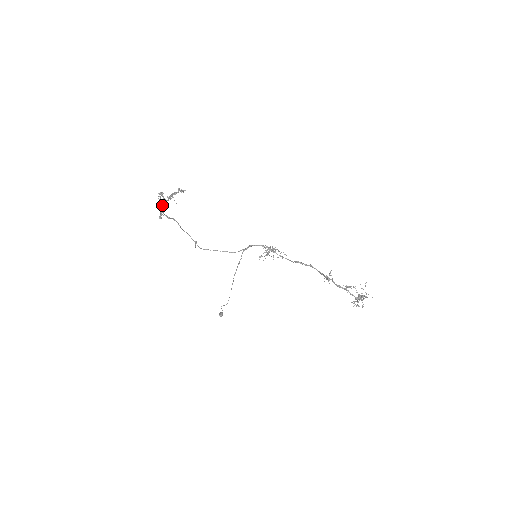
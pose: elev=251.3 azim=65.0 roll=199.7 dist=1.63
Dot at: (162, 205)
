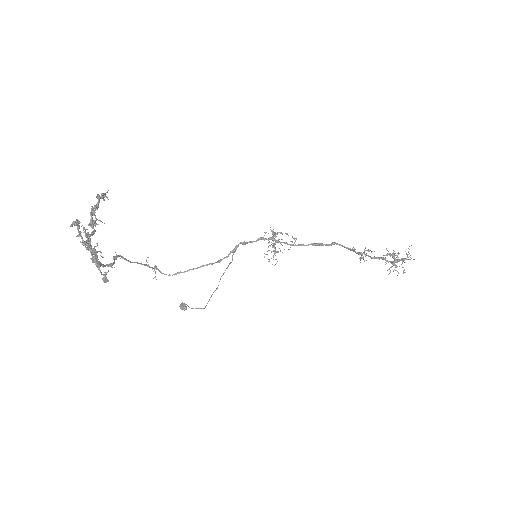
Dot at: (94, 252)
